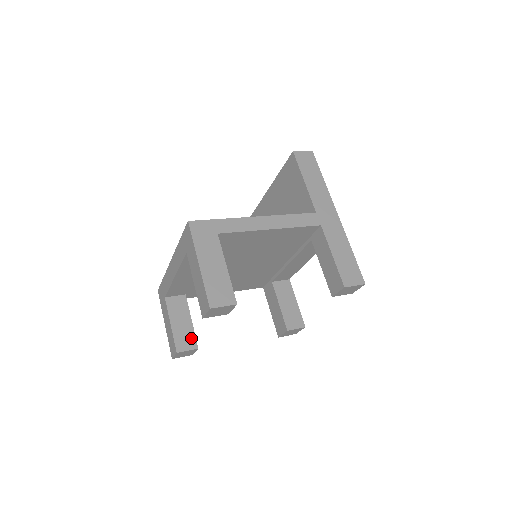
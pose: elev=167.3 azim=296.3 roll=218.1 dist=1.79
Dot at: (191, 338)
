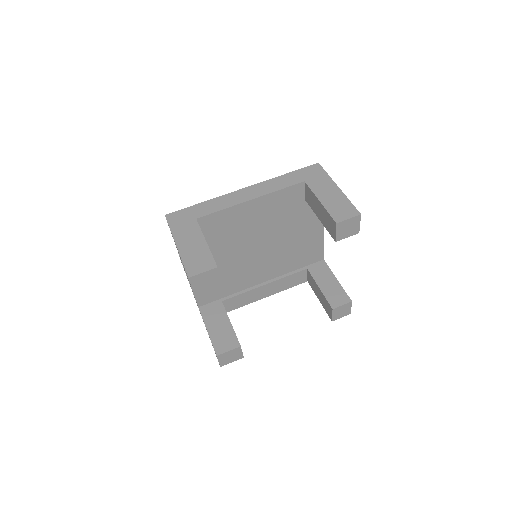
Dot at: occluded
